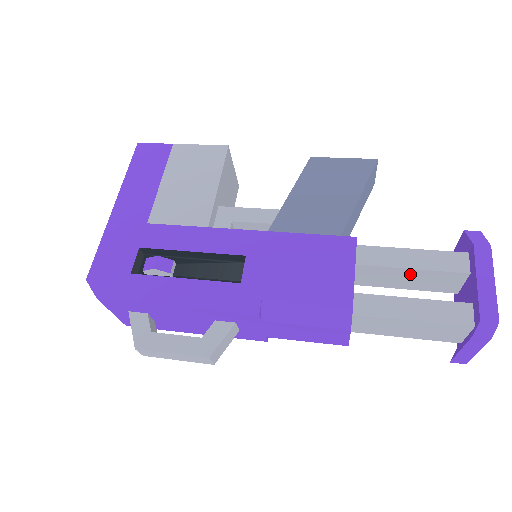
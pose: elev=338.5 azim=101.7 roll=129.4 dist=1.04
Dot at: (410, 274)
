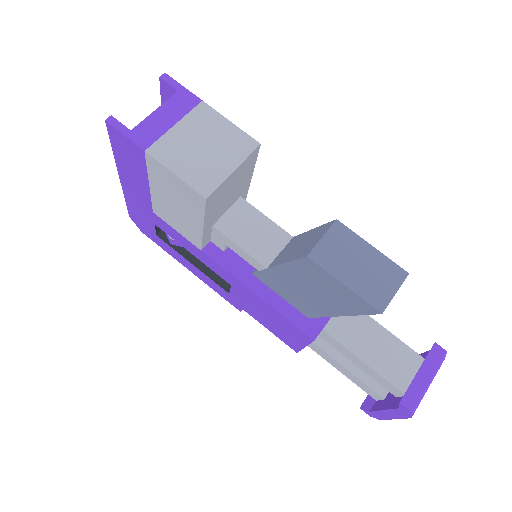
Dot at: occluded
